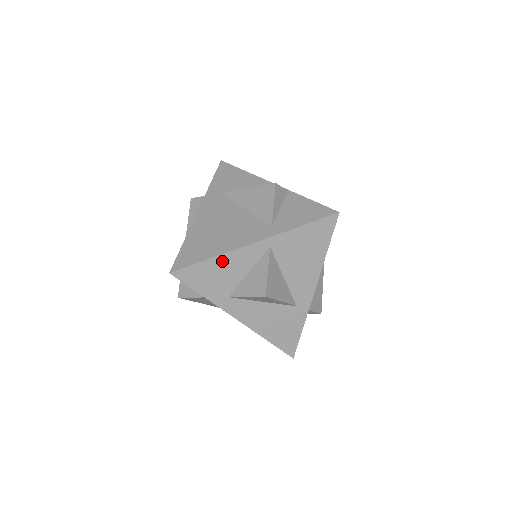
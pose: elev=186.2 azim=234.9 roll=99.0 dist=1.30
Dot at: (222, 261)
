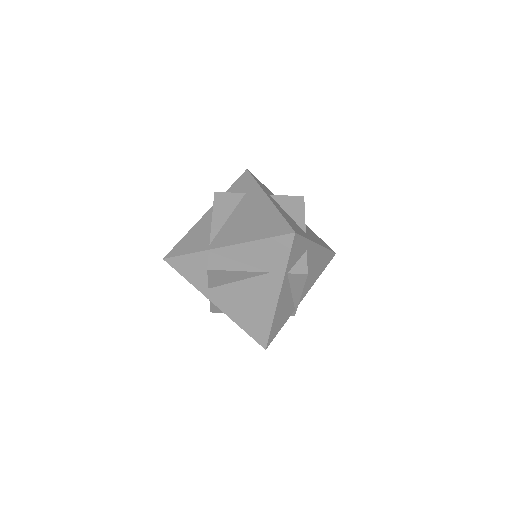
Dot at: occluded
